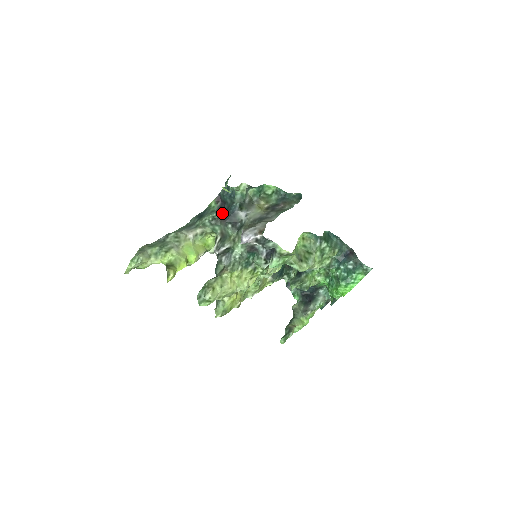
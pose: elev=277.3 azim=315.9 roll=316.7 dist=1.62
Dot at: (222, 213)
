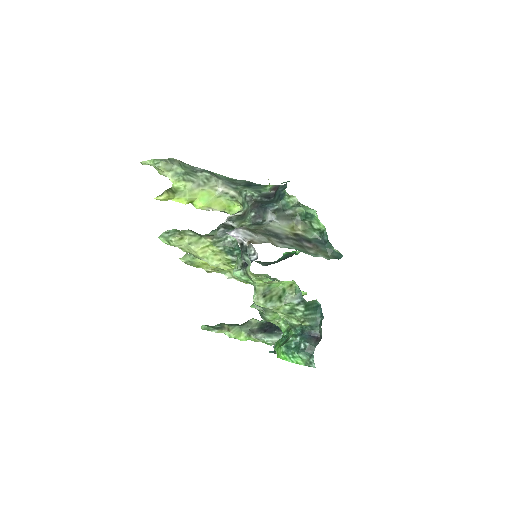
Dot at: (262, 200)
